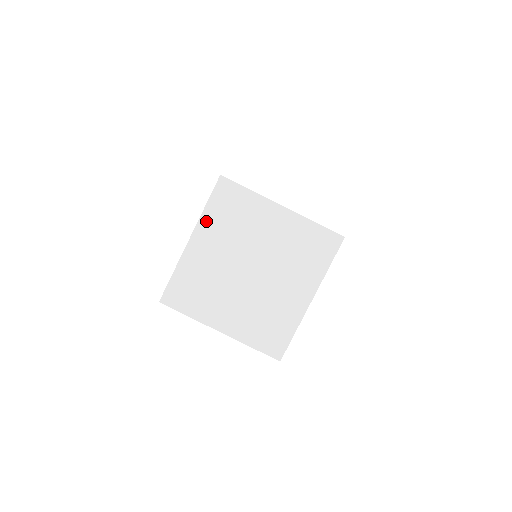
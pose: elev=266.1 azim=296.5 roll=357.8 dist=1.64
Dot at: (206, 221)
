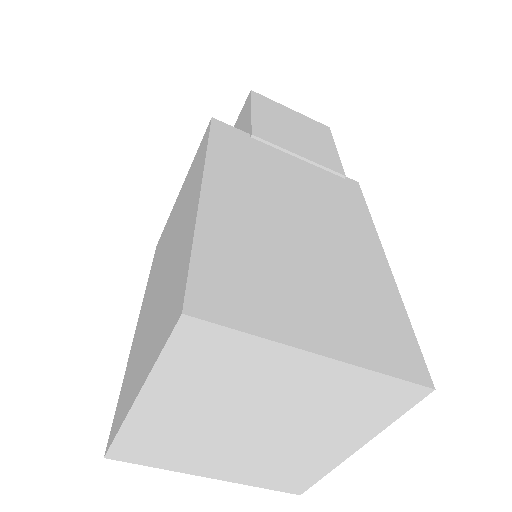
Dot at: (163, 377)
